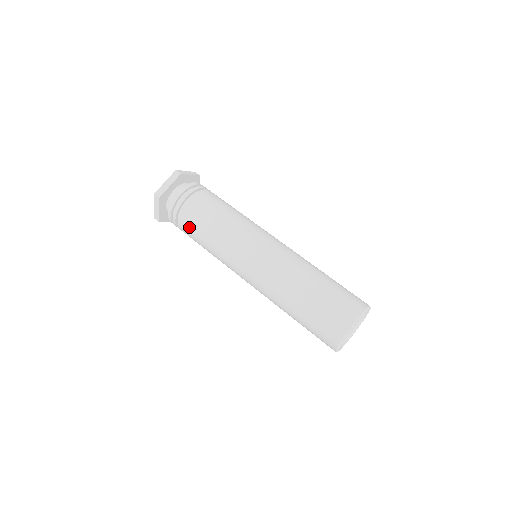
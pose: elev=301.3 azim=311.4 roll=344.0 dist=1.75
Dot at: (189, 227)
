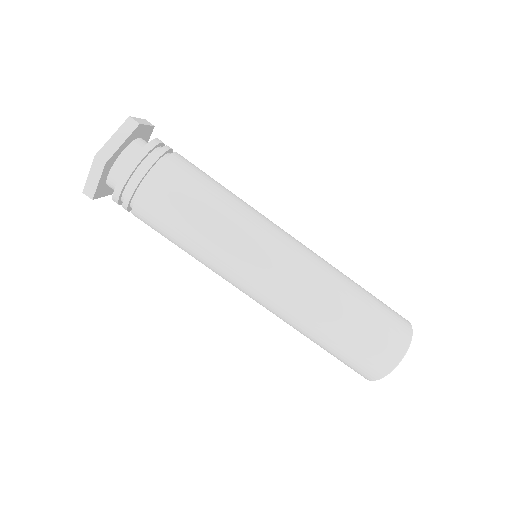
Dot at: occluded
